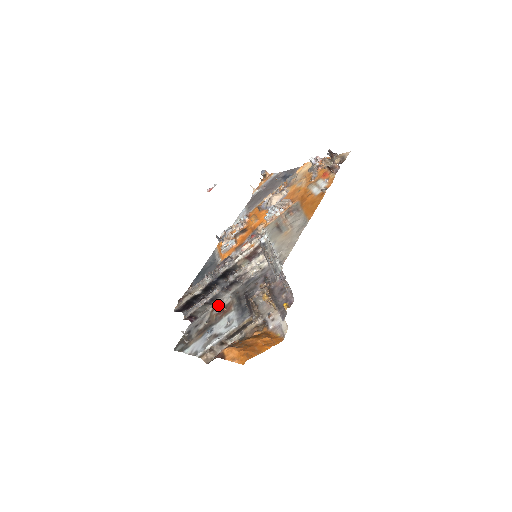
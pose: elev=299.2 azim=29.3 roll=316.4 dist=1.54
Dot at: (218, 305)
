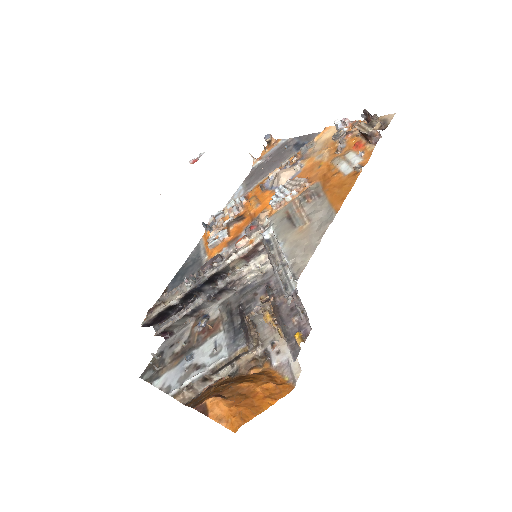
Dot at: (202, 320)
